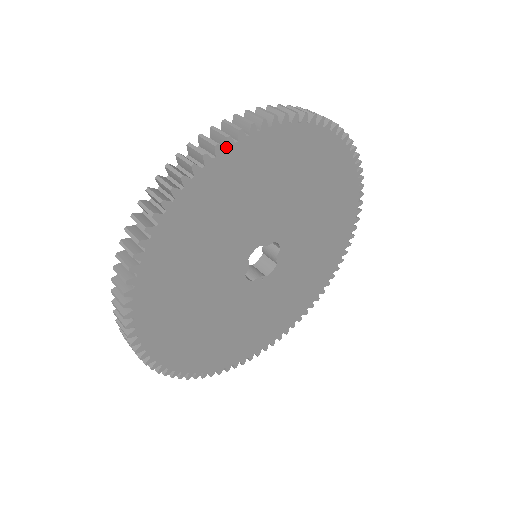
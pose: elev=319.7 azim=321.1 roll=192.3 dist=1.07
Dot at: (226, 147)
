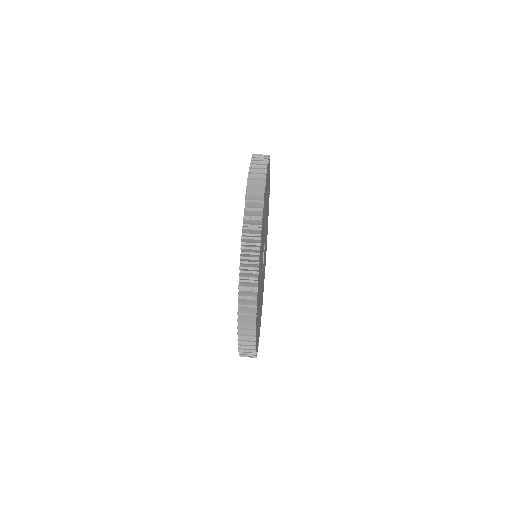
Dot at: occluded
